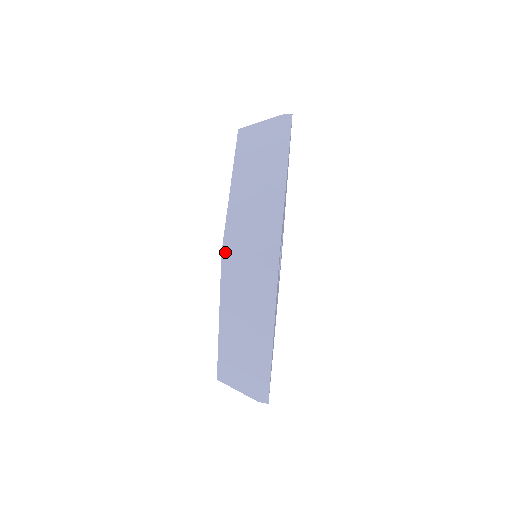
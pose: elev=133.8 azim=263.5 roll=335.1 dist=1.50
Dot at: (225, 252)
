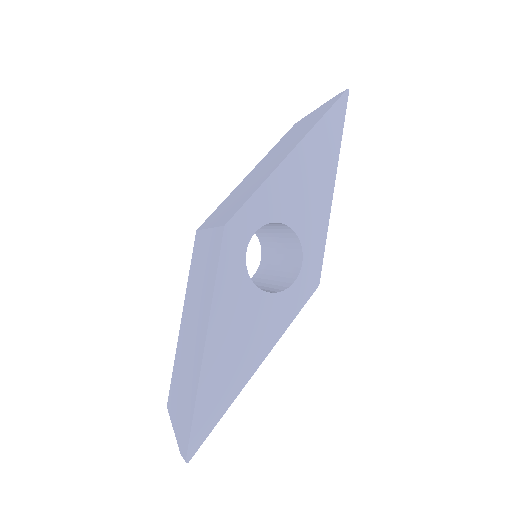
Dot at: (198, 230)
